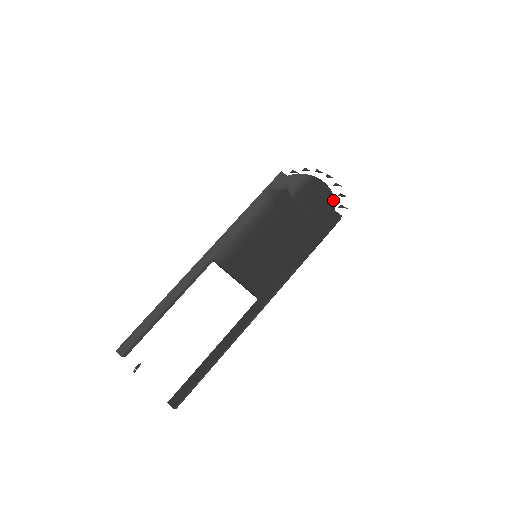
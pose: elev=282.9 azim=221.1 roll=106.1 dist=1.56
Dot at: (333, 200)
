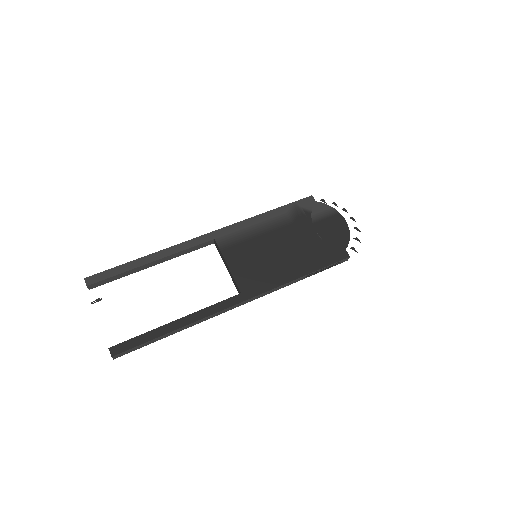
Dot at: (348, 240)
